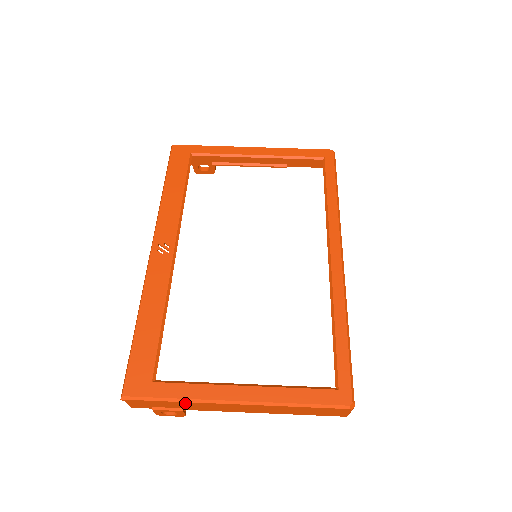
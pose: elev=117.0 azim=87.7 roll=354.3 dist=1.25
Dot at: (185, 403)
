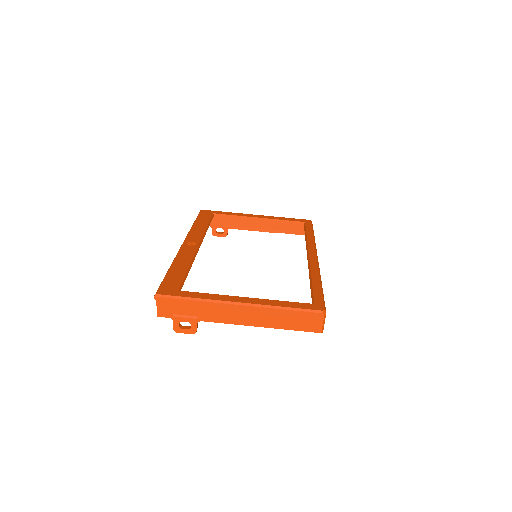
Dot at: (201, 304)
